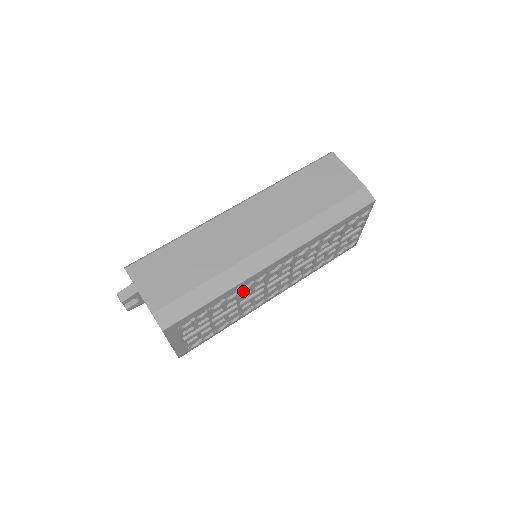
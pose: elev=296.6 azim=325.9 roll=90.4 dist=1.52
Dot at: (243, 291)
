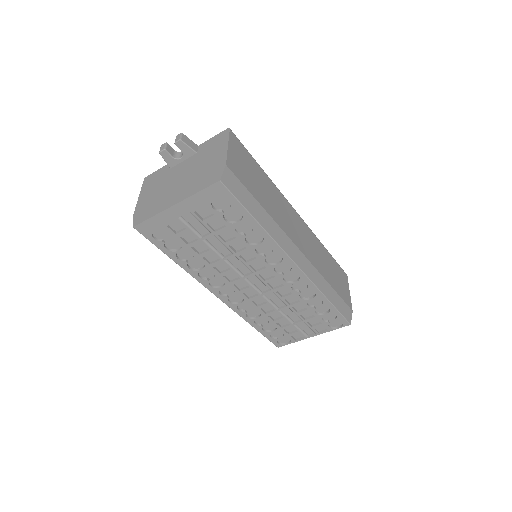
Dot at: (255, 251)
